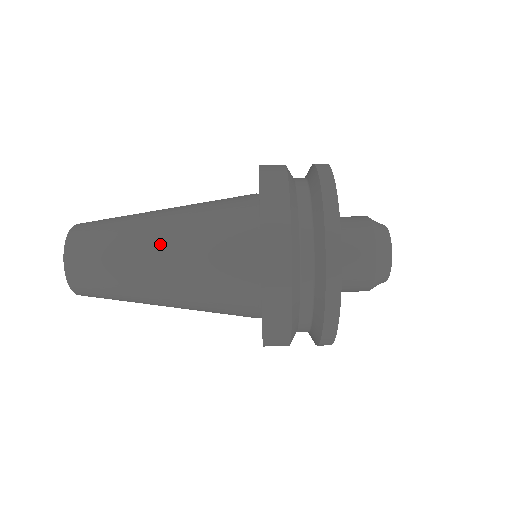
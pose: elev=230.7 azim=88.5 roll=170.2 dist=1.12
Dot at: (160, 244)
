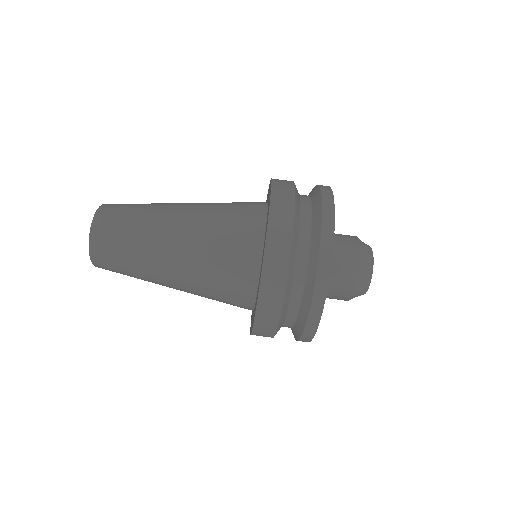
Dot at: (184, 206)
